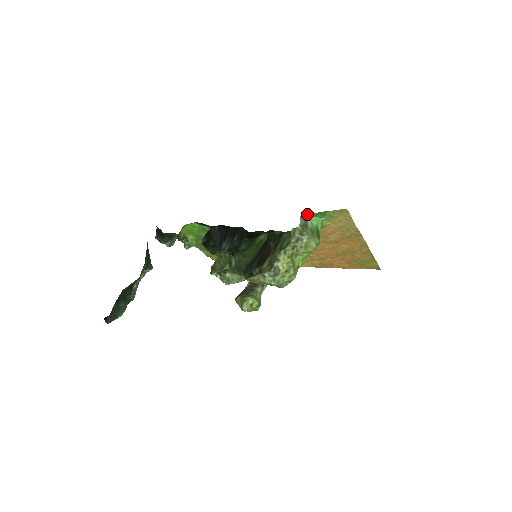
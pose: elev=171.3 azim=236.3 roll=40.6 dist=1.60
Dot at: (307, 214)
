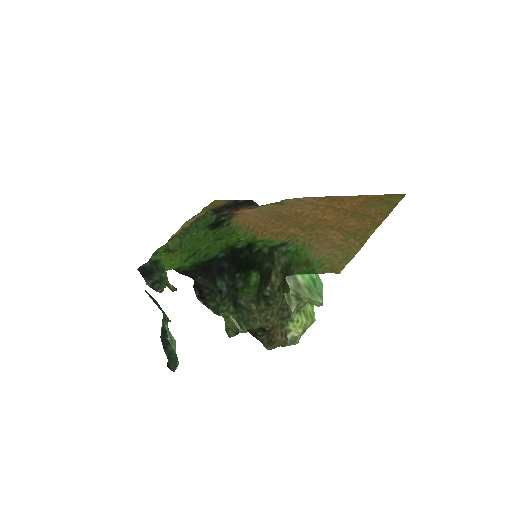
Dot at: (292, 275)
